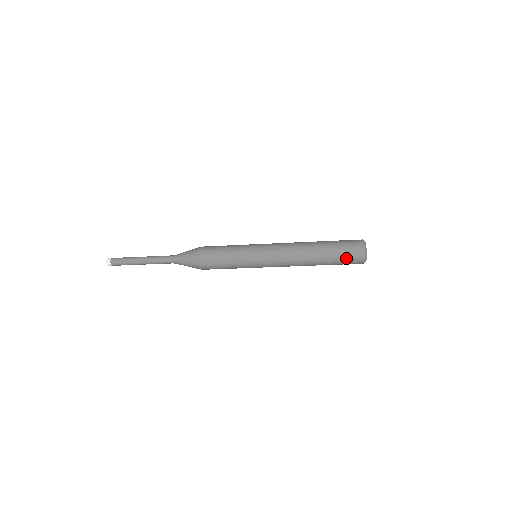
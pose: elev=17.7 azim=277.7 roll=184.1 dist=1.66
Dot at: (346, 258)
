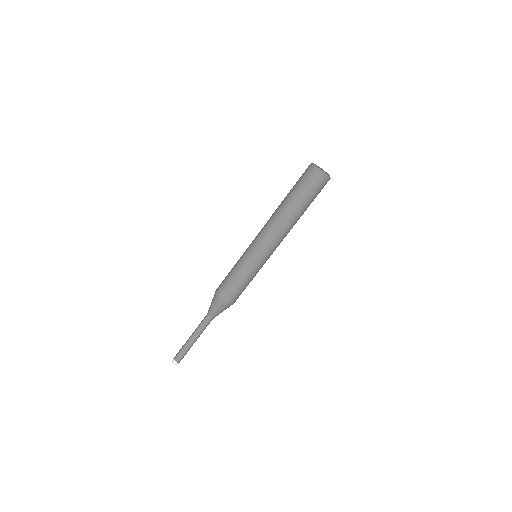
Dot at: (310, 189)
